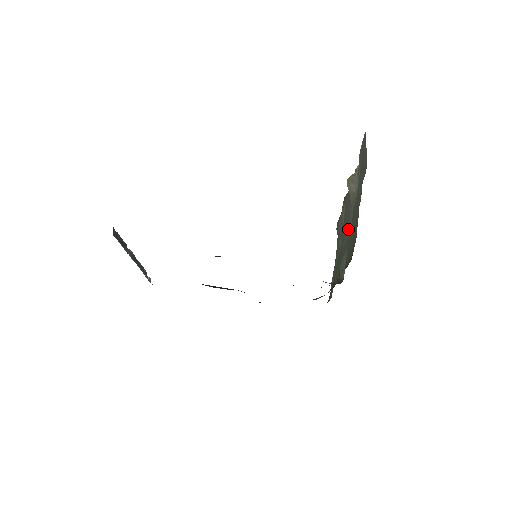
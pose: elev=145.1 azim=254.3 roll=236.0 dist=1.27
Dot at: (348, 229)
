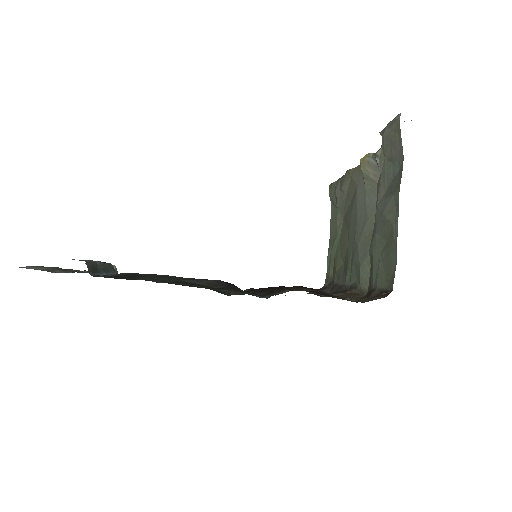
Dot at: (366, 226)
